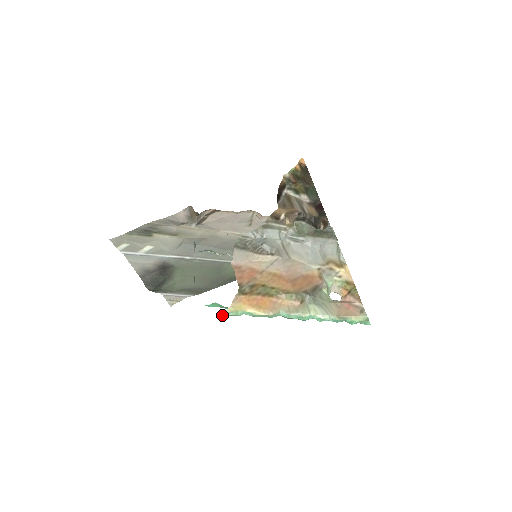
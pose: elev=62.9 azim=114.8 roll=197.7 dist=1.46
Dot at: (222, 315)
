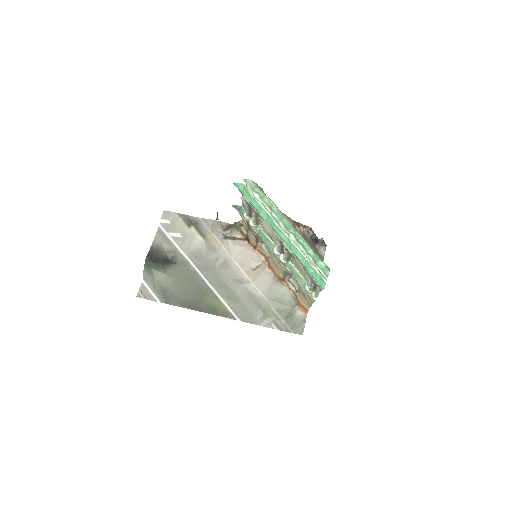
Dot at: (247, 182)
